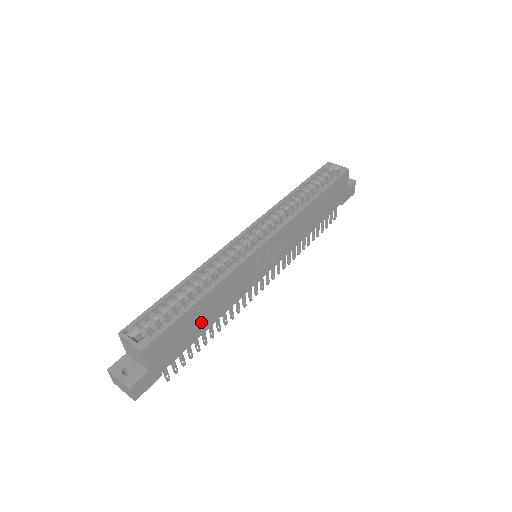
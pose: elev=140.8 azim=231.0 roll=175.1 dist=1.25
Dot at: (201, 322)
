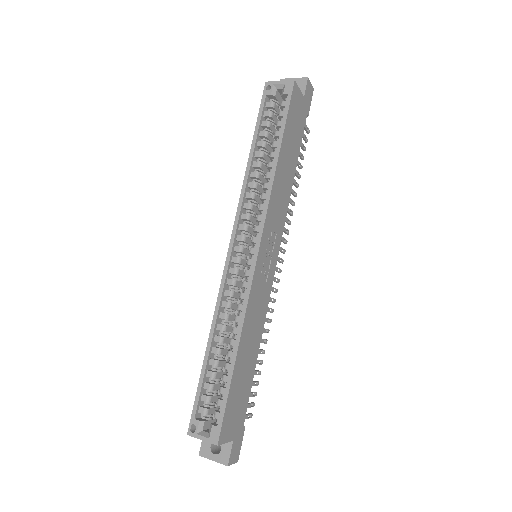
Dot at: (248, 366)
